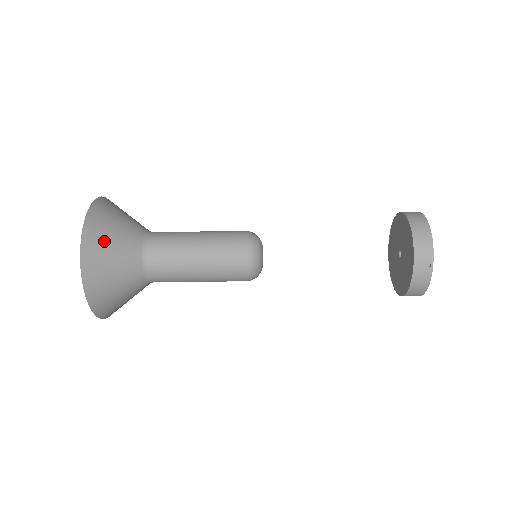
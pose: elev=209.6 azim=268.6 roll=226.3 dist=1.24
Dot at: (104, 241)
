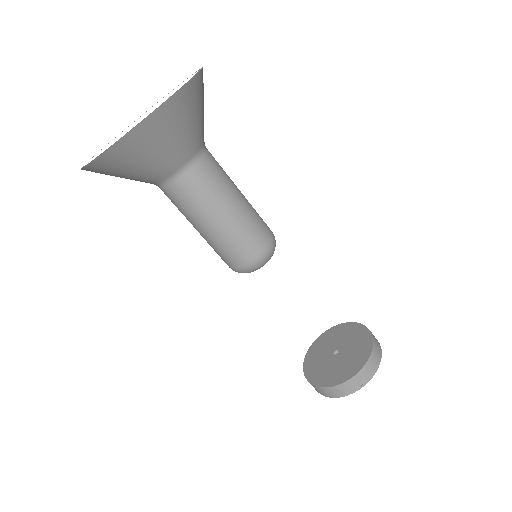
Dot at: (185, 115)
